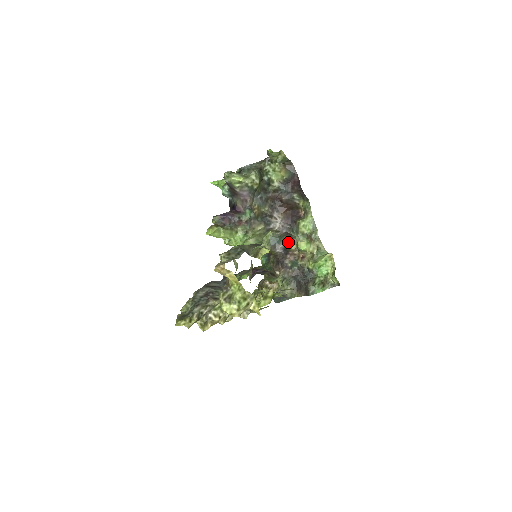
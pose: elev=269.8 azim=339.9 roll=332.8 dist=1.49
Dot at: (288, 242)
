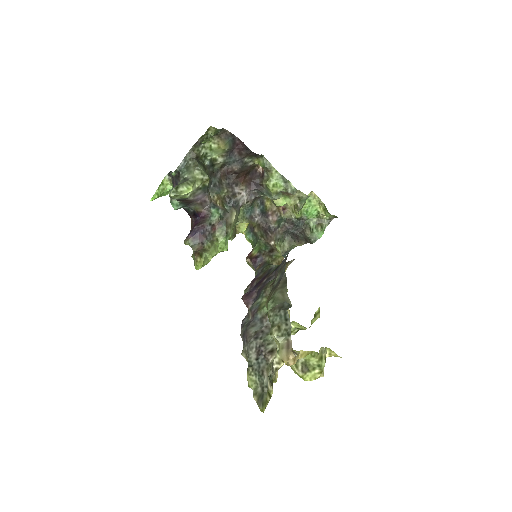
Dot at: (261, 203)
